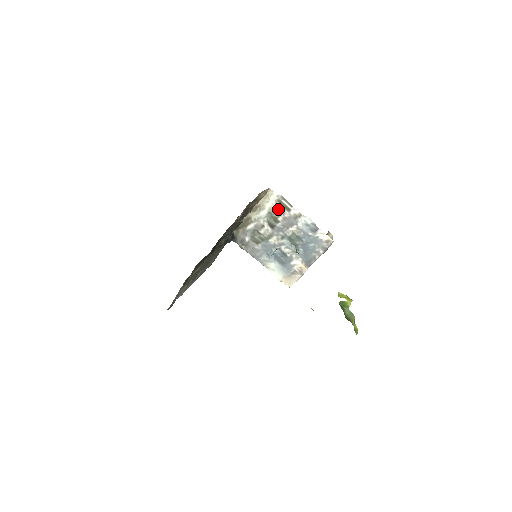
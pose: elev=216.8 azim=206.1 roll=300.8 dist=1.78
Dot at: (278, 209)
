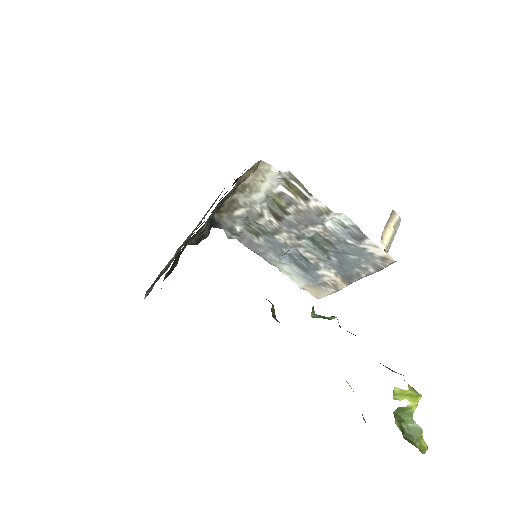
Dot at: (284, 195)
